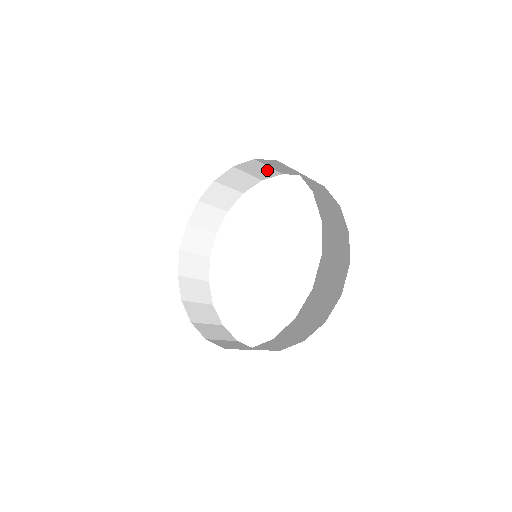
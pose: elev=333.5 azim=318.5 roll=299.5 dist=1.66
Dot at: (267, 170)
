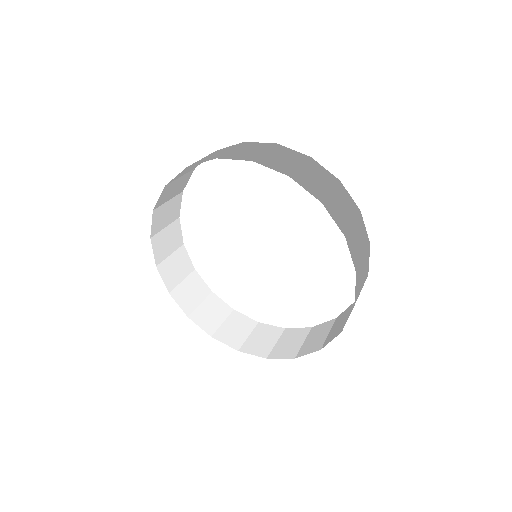
Dot at: occluded
